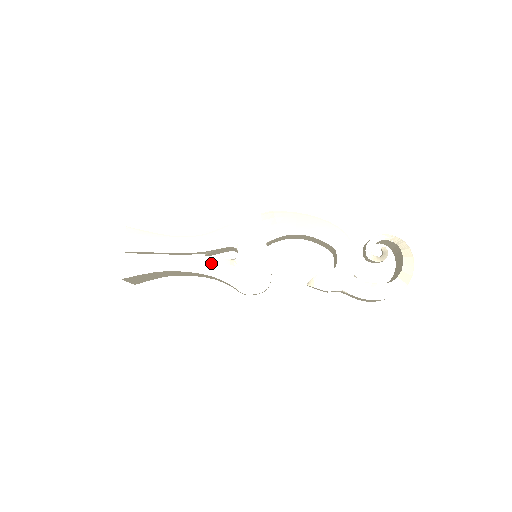
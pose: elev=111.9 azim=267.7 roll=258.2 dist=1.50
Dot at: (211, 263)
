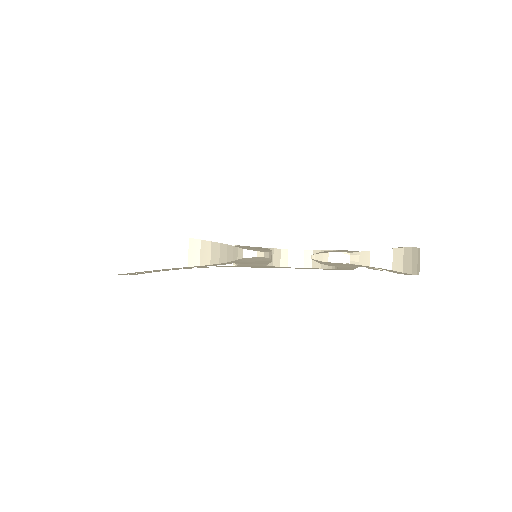
Dot at: occluded
